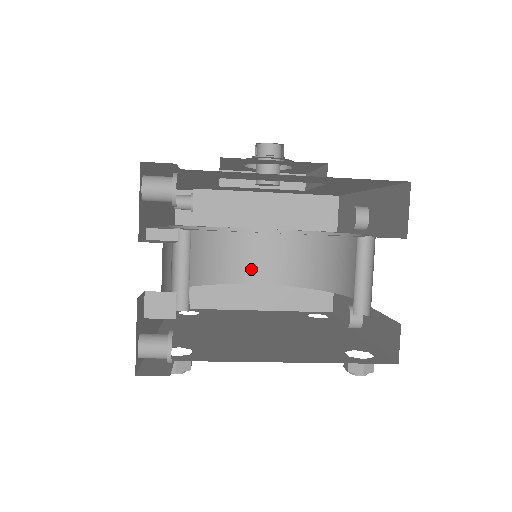
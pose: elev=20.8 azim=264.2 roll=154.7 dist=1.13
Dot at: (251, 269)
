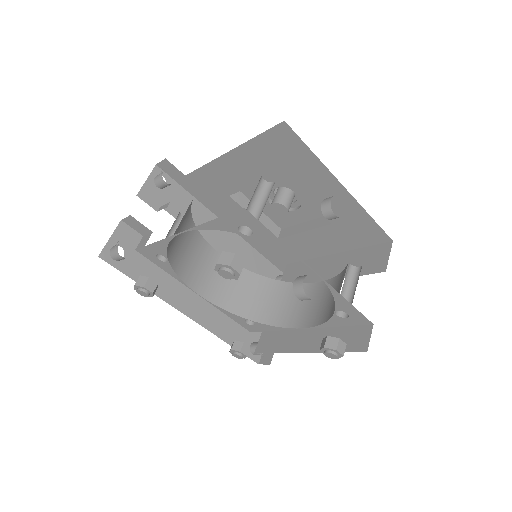
Dot at: (305, 315)
